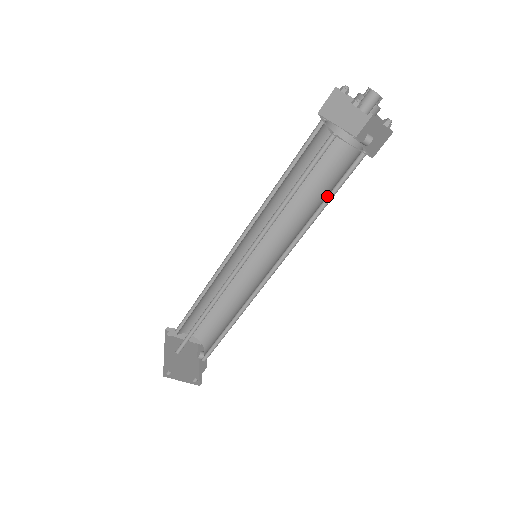
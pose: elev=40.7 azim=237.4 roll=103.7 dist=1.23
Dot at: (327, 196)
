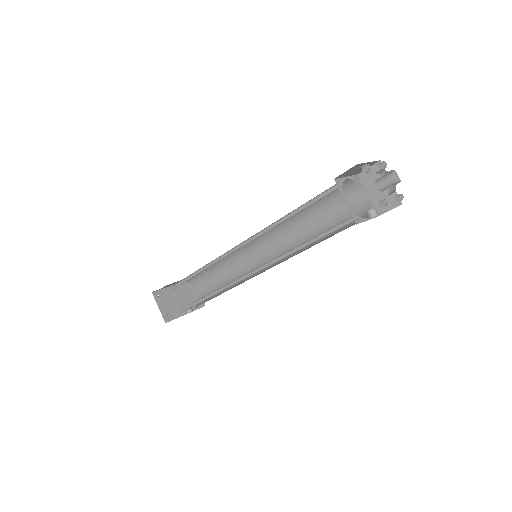
Dot at: (316, 237)
